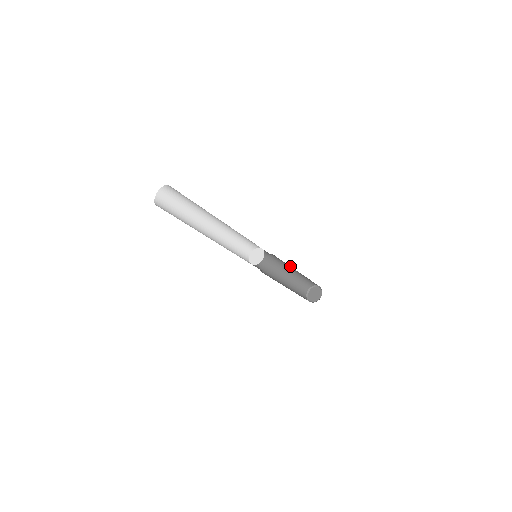
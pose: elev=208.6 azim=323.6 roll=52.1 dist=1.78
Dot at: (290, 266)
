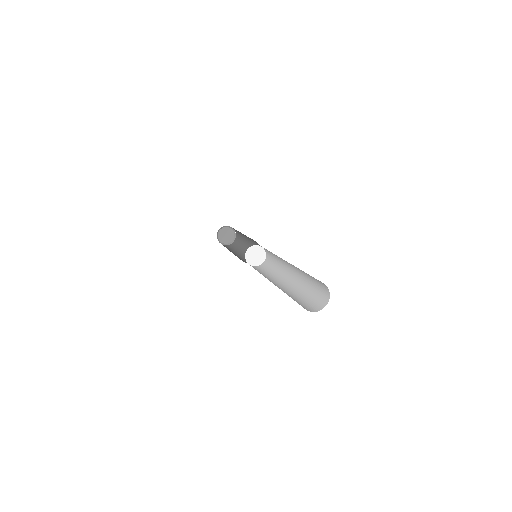
Dot at: occluded
